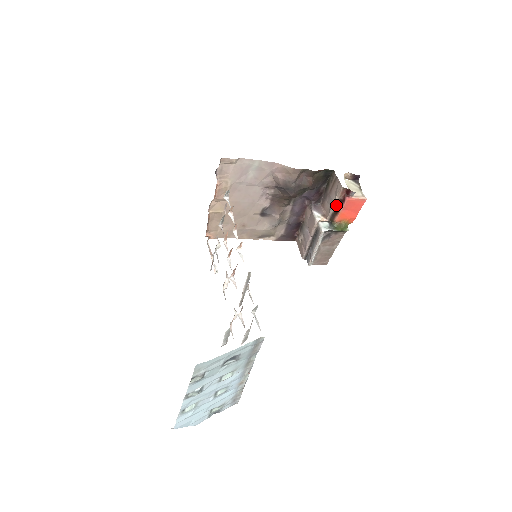
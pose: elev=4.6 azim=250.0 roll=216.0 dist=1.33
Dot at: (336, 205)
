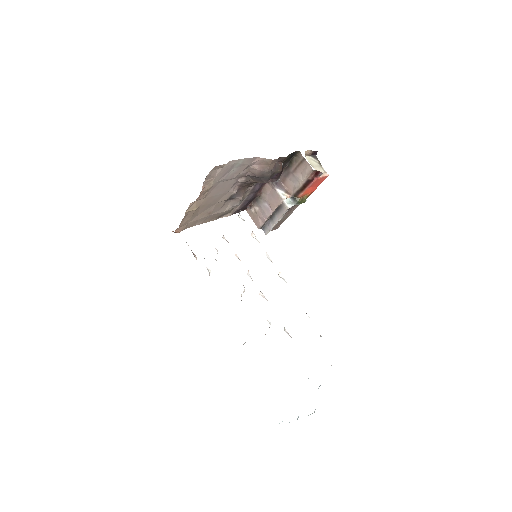
Dot at: (303, 184)
